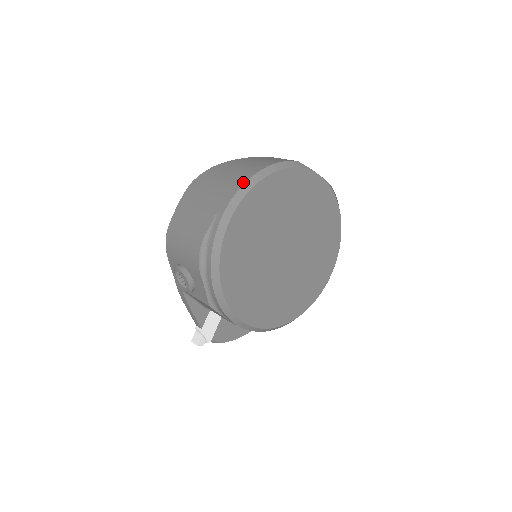
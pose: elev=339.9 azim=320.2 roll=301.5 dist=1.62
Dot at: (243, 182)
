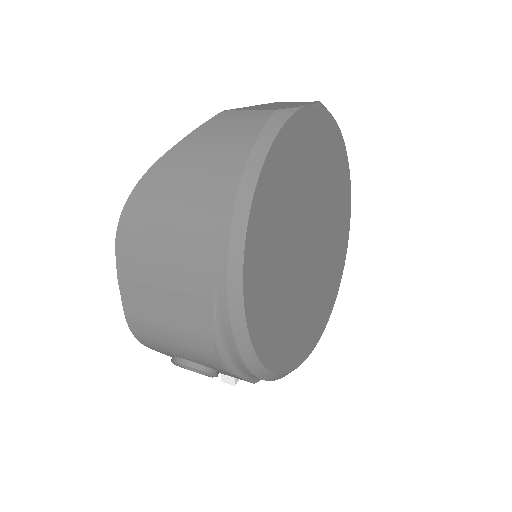
Dot at: (226, 222)
